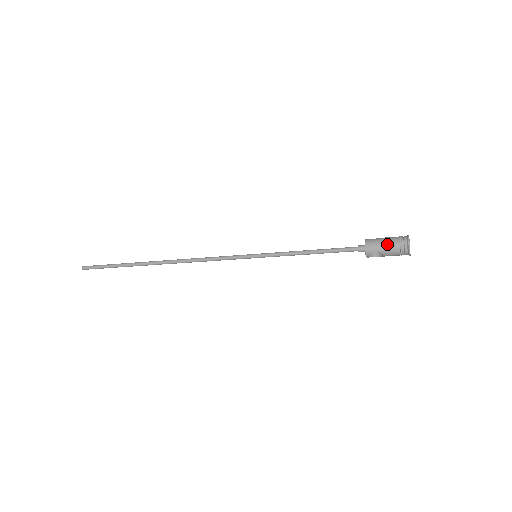
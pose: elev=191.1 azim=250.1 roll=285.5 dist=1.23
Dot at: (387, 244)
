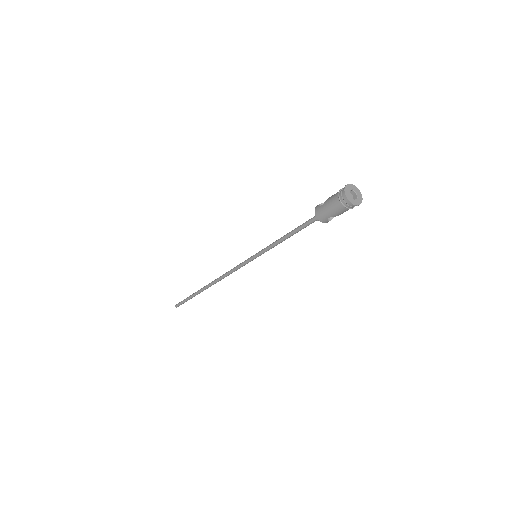
Dot at: (332, 209)
